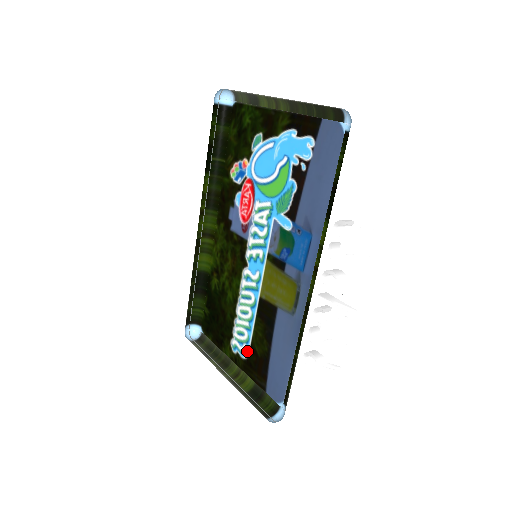
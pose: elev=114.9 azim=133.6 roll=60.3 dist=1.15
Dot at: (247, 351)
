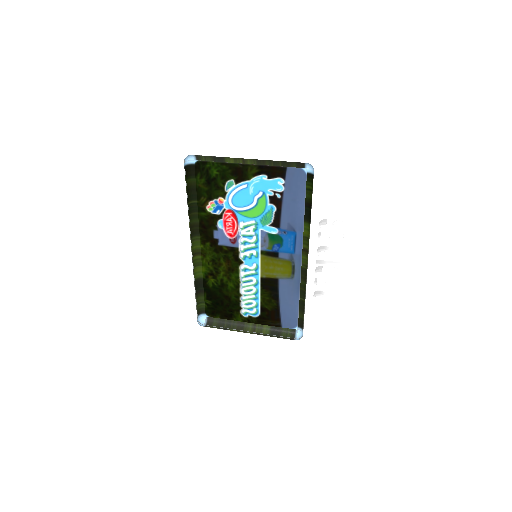
Dot at: (258, 312)
